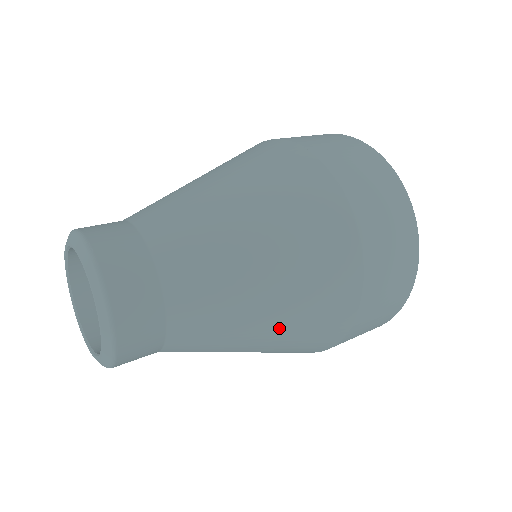
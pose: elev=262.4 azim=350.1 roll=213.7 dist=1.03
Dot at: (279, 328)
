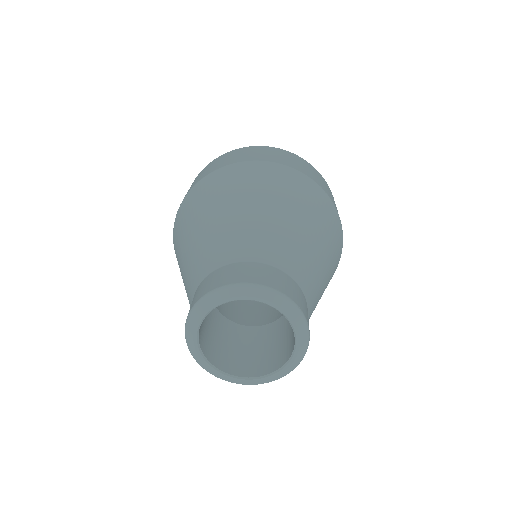
Dot at: occluded
